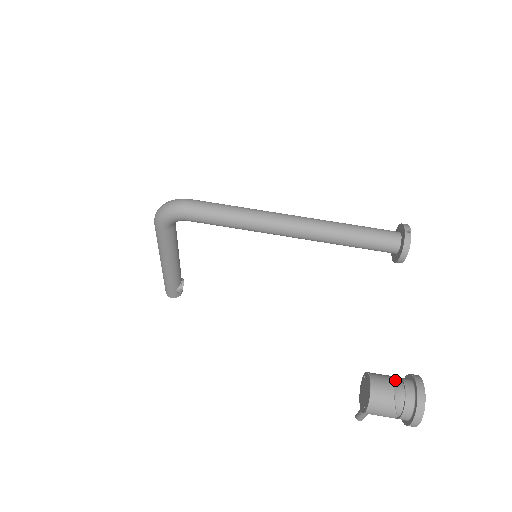
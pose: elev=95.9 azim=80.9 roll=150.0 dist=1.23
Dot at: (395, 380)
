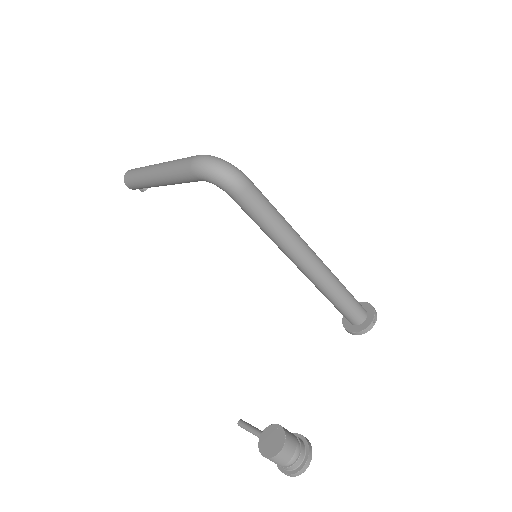
Dot at: (296, 442)
